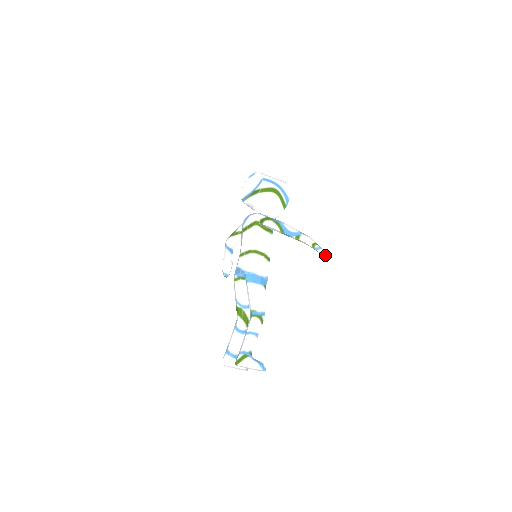
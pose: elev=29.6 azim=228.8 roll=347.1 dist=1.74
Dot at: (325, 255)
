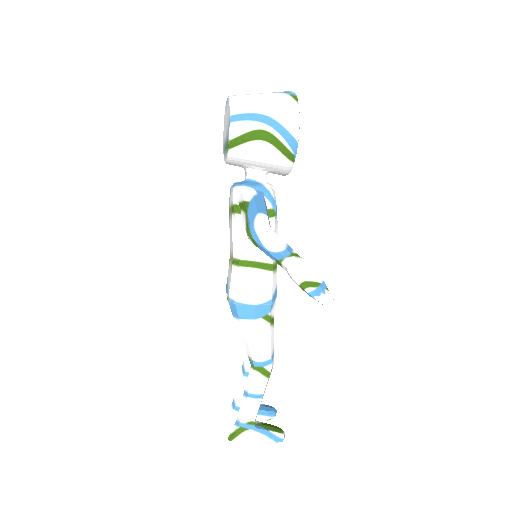
Dot at: (330, 305)
